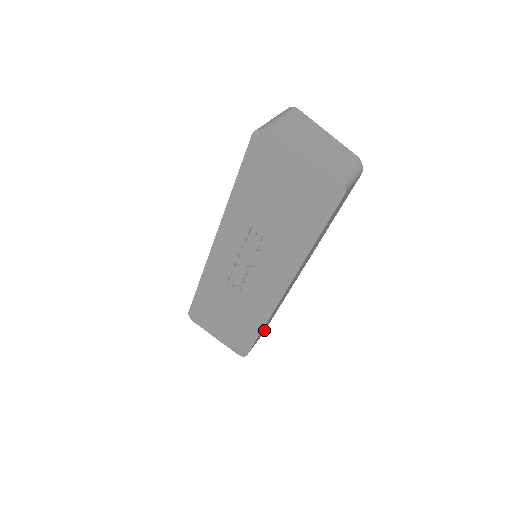
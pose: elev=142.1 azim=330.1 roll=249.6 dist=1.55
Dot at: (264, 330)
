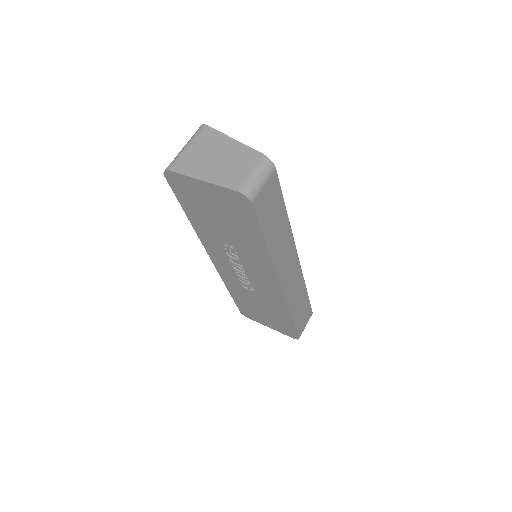
Dot at: (307, 311)
